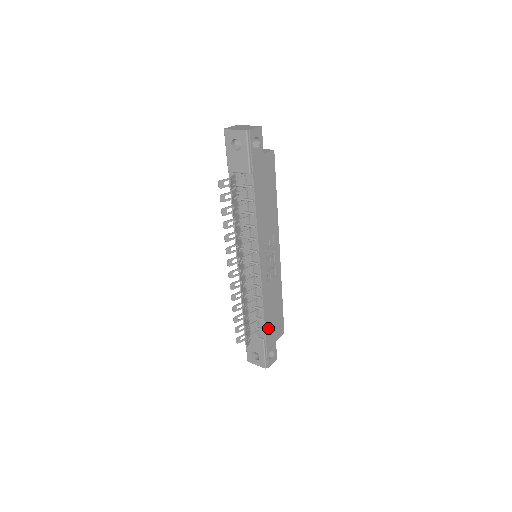
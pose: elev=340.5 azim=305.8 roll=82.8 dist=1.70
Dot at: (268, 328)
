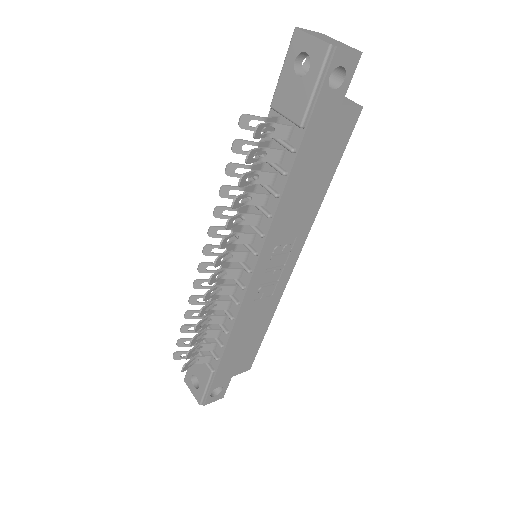
Dot at: (227, 359)
